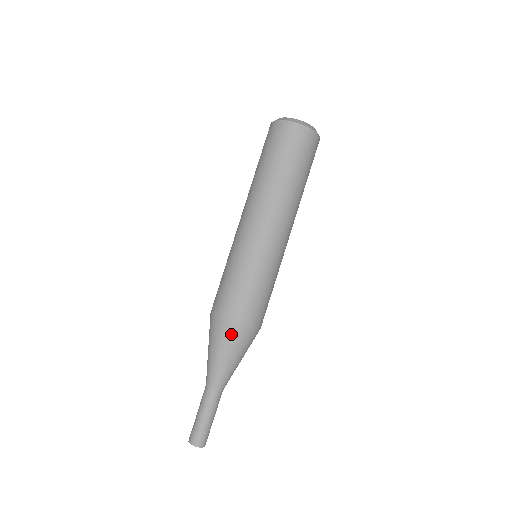
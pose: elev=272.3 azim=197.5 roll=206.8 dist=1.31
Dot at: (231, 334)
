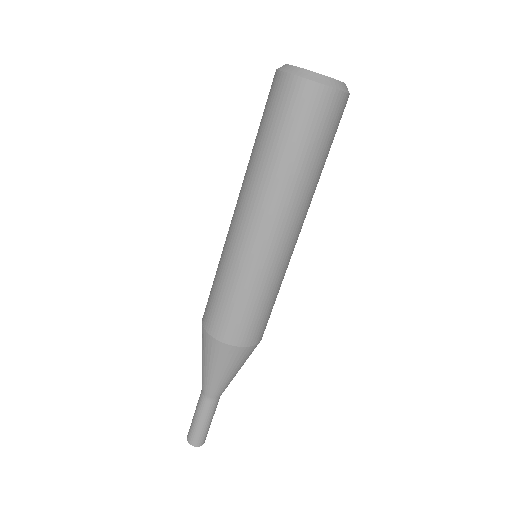
Dot at: (244, 355)
